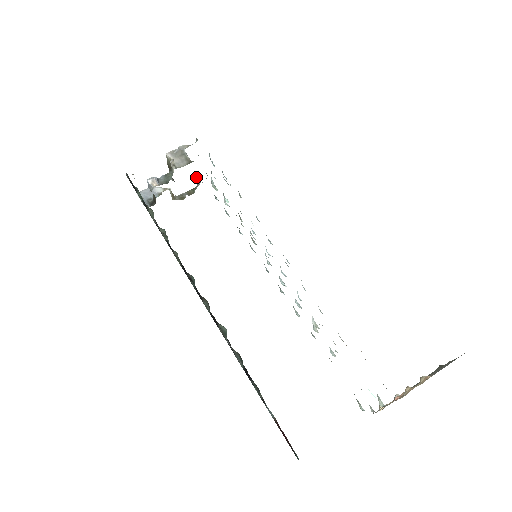
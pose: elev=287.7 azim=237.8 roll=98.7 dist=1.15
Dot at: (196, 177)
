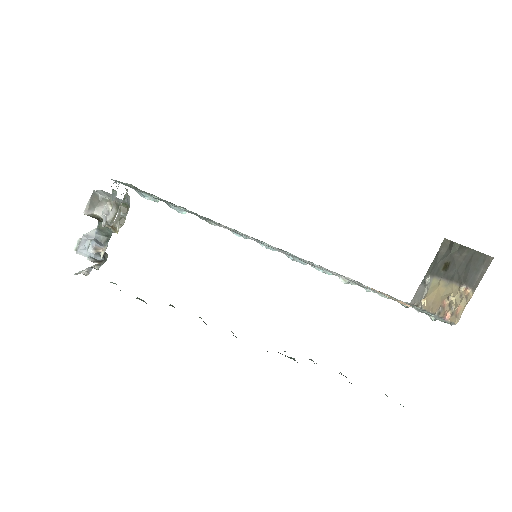
Dot at: (125, 200)
